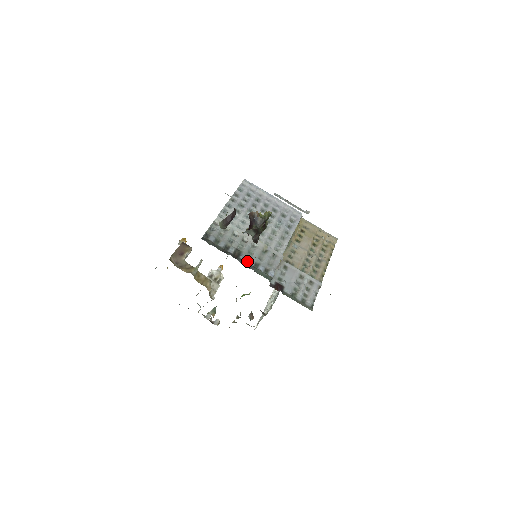
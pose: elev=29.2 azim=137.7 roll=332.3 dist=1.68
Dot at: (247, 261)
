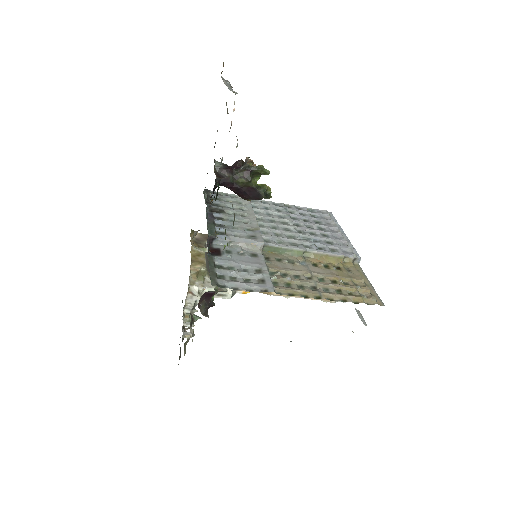
Dot at: (217, 219)
